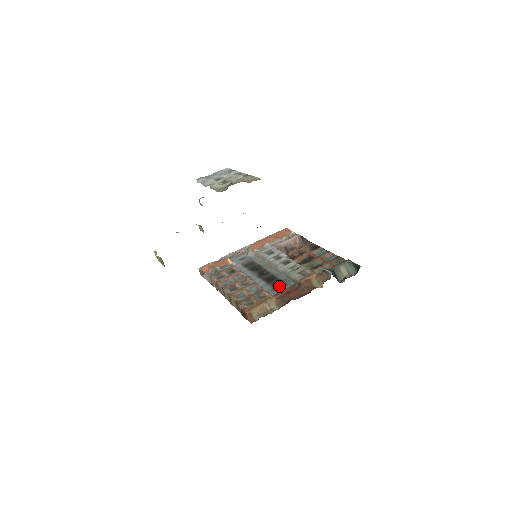
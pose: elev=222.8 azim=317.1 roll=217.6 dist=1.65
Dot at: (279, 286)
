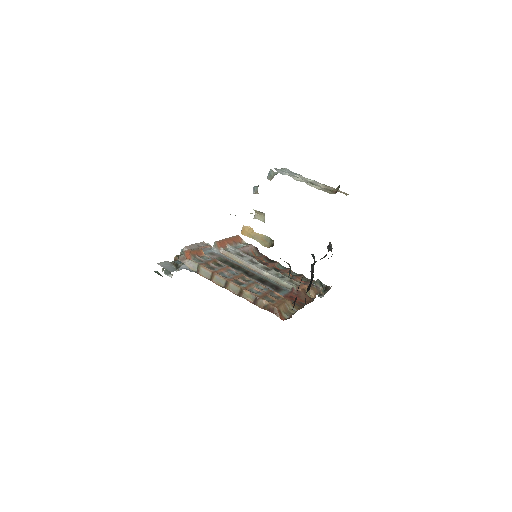
Dot at: (279, 289)
